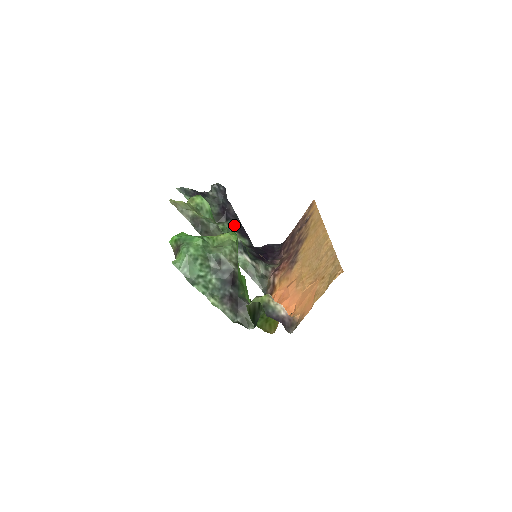
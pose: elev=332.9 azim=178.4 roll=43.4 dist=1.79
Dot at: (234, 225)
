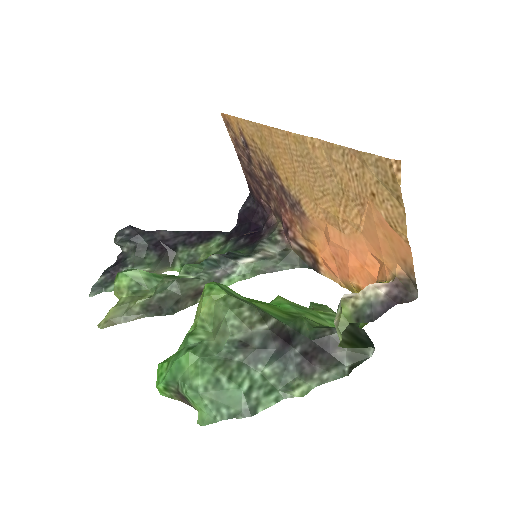
Dot at: (188, 243)
